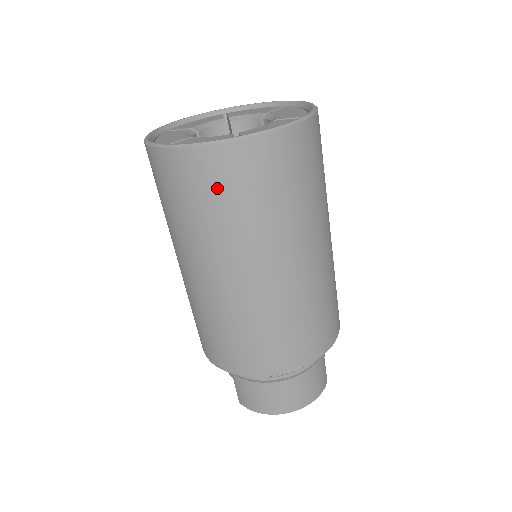
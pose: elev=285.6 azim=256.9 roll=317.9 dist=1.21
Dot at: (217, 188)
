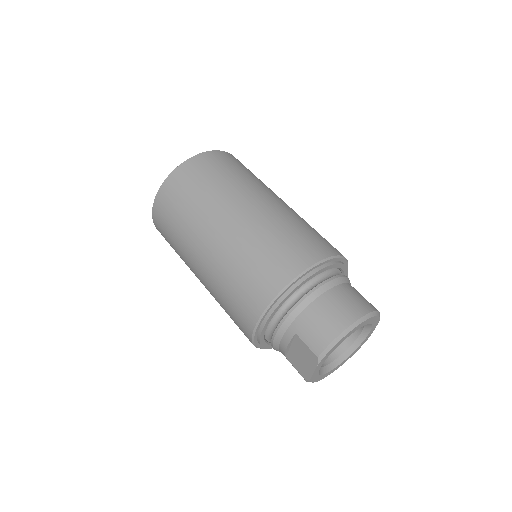
Dot at: (202, 173)
